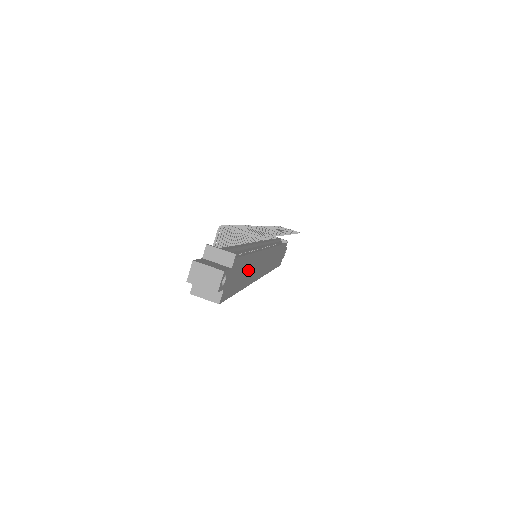
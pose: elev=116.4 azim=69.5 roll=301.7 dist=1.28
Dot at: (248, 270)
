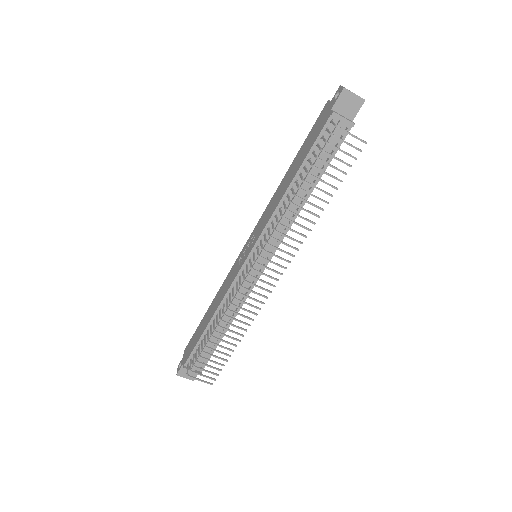
Dot at: occluded
